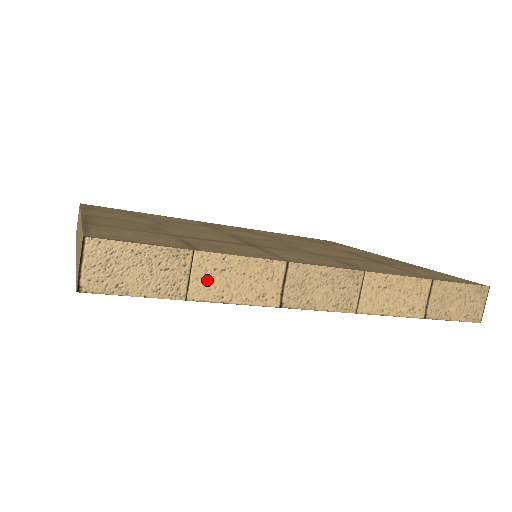
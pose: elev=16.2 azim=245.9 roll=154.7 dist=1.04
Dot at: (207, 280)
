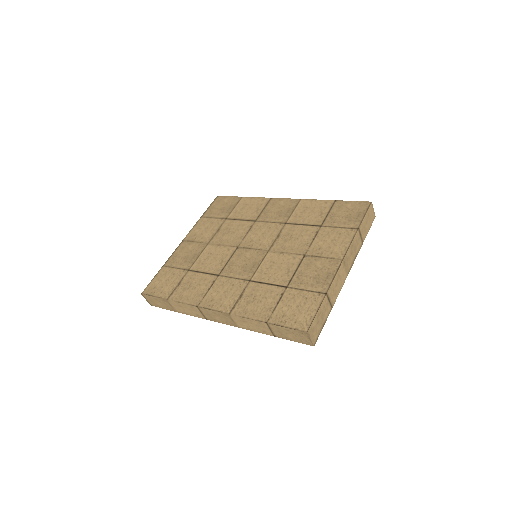
Dot at: (177, 308)
